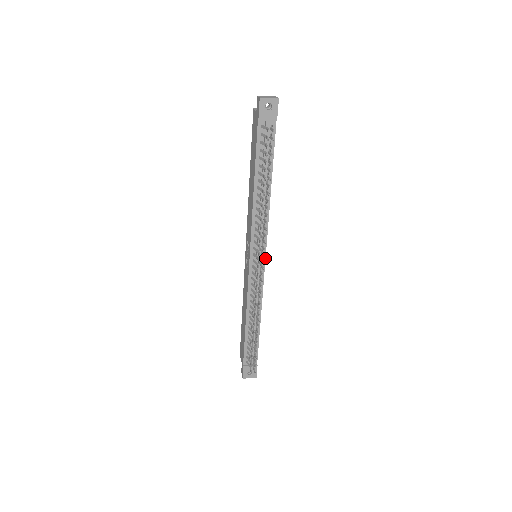
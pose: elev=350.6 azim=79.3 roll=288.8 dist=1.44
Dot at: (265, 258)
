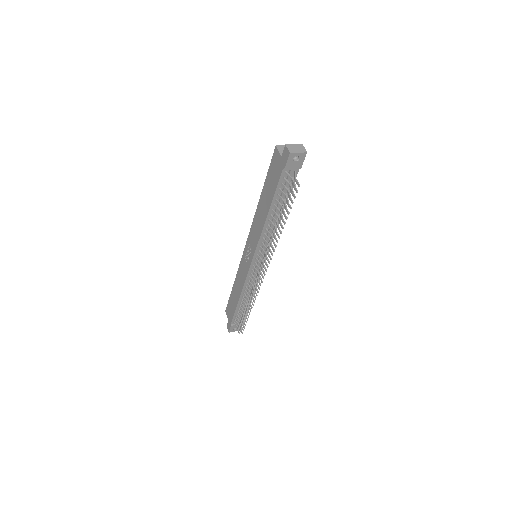
Dot at: occluded
